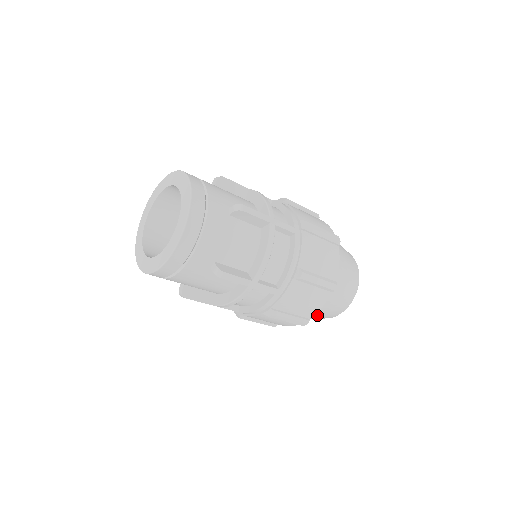
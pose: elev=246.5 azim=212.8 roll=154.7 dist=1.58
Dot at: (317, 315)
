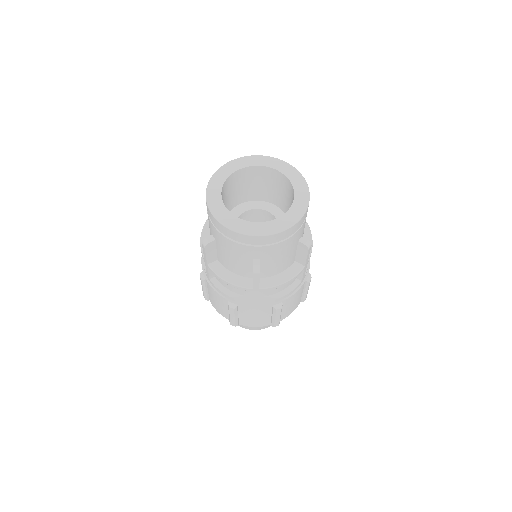
Dot at: occluded
